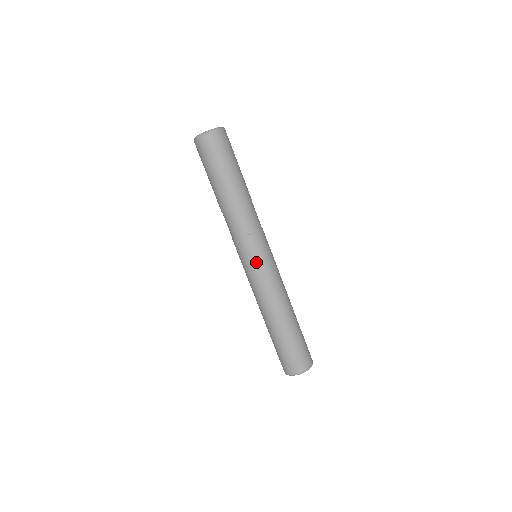
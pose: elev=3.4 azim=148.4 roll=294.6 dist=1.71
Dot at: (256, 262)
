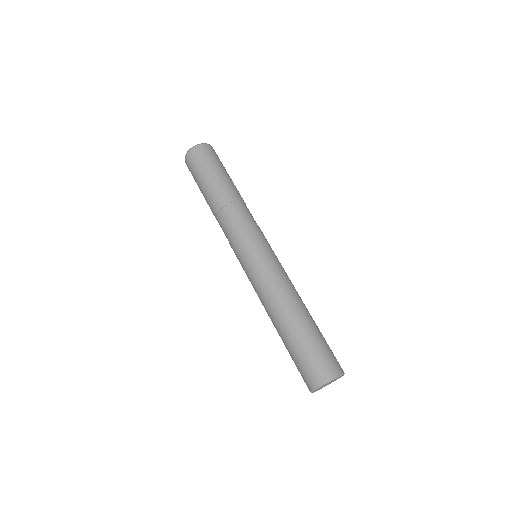
Dot at: (261, 250)
